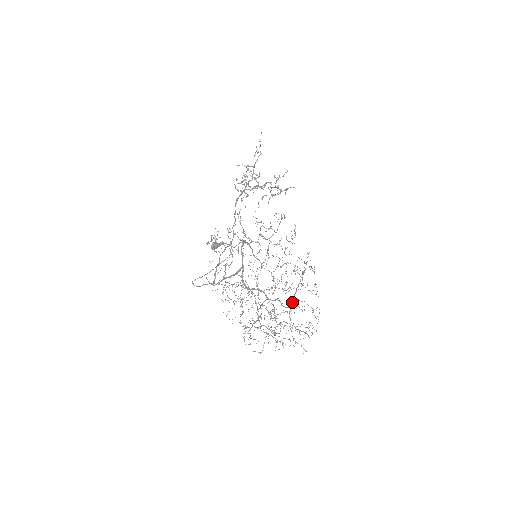
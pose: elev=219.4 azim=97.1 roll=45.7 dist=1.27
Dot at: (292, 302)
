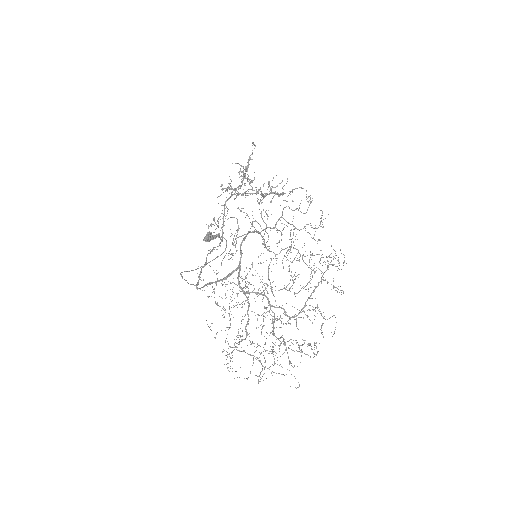
Dot at: (302, 309)
